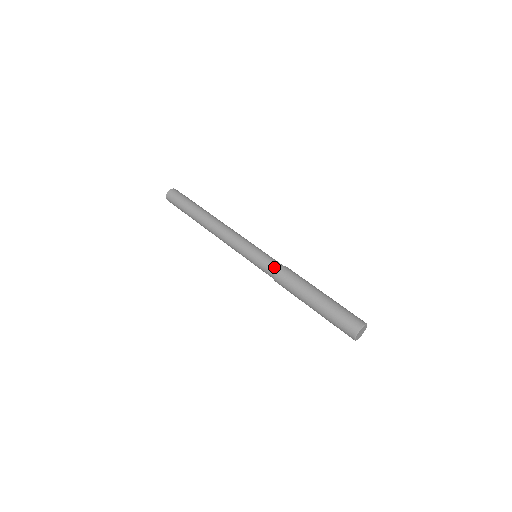
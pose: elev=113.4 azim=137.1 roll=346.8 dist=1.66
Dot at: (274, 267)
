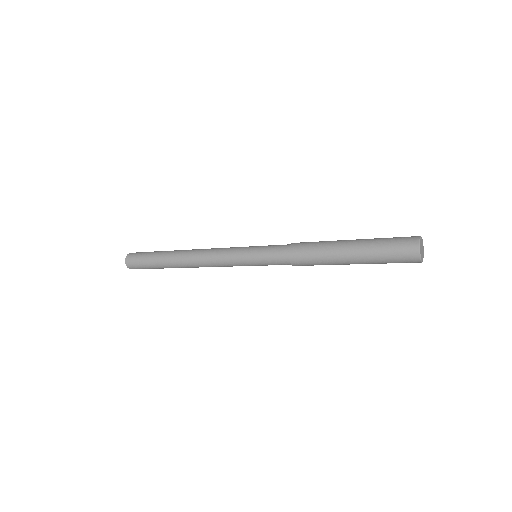
Dot at: (282, 251)
